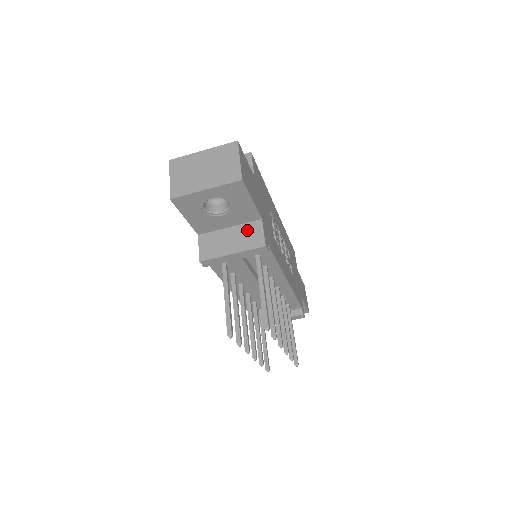
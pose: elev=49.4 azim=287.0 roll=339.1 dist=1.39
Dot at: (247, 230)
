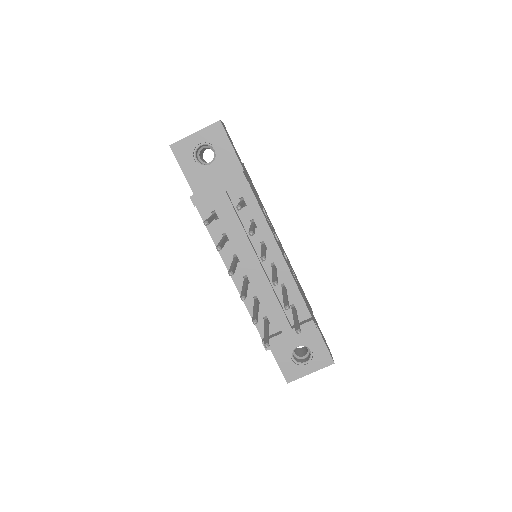
Dot at: occluded
